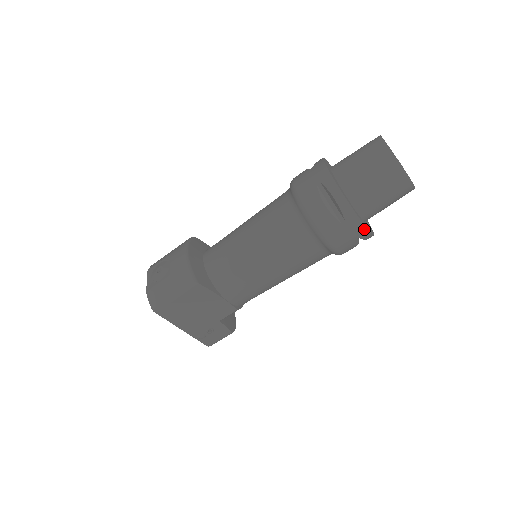
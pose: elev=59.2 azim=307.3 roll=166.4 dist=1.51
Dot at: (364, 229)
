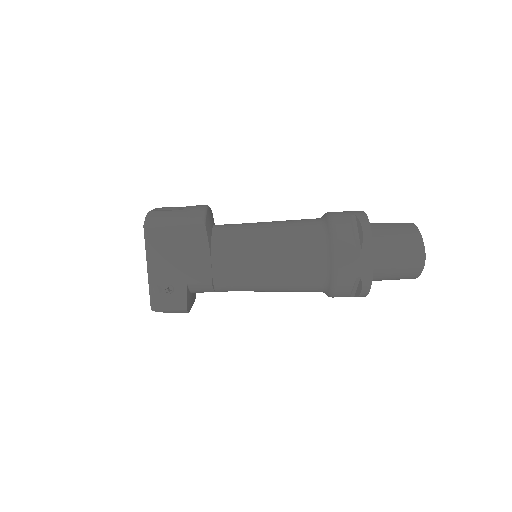
Dot at: (371, 270)
